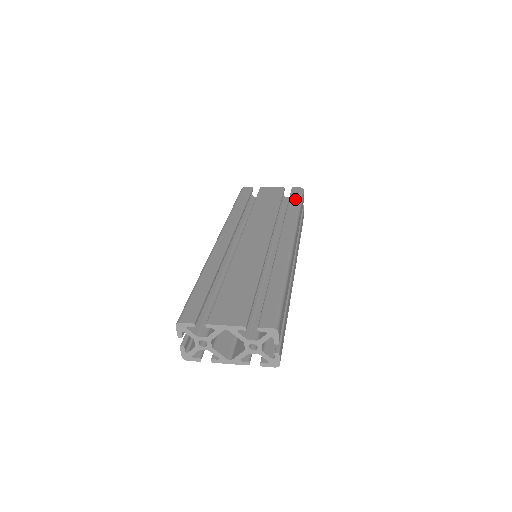
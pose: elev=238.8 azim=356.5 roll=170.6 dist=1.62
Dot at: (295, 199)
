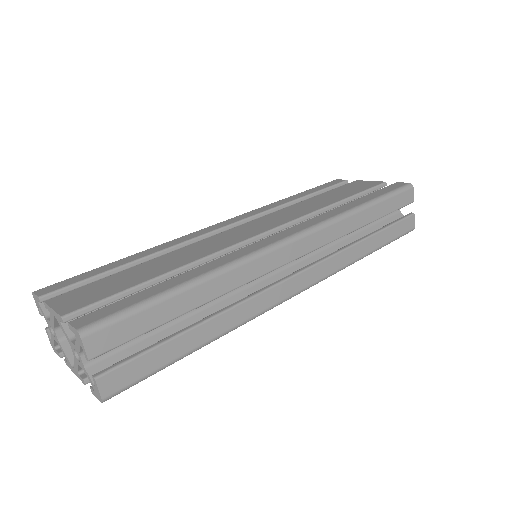
Dot at: (377, 194)
